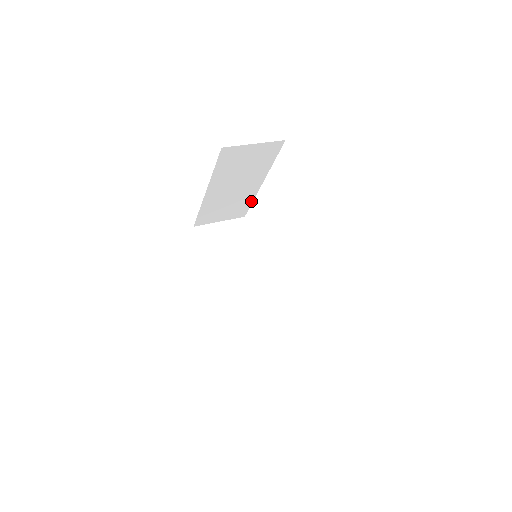
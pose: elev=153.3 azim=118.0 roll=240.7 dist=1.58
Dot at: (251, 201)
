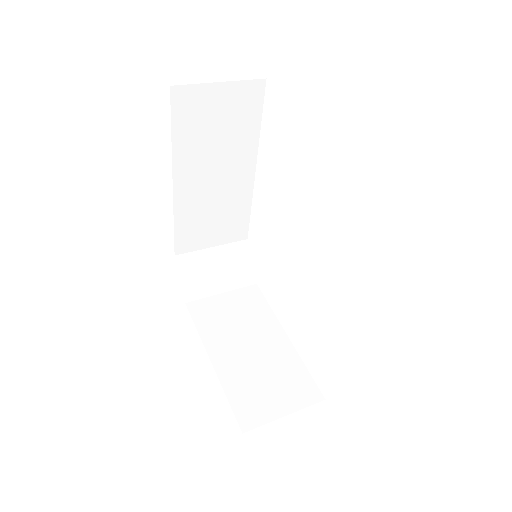
Dot at: (248, 207)
